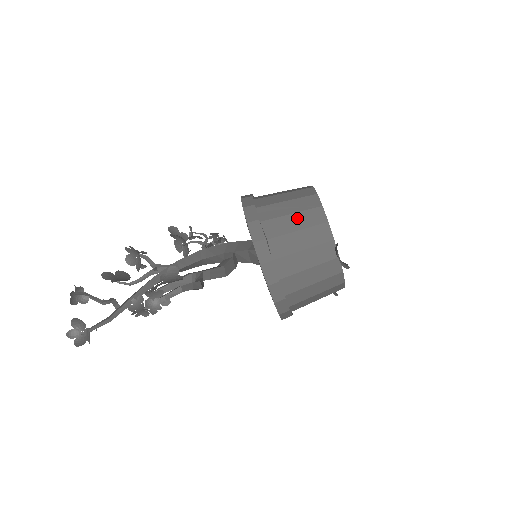
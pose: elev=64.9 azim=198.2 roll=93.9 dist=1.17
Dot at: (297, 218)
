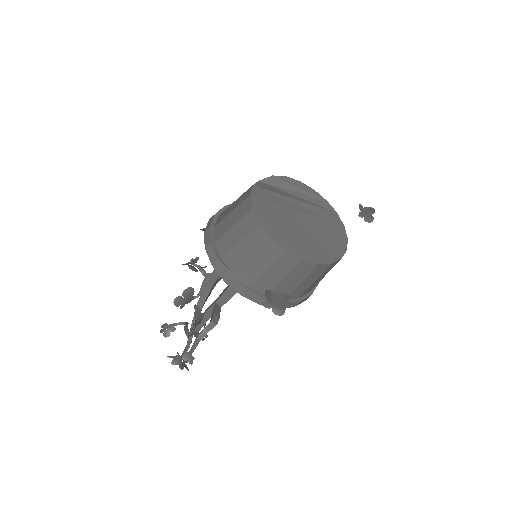
Dot at: (246, 245)
